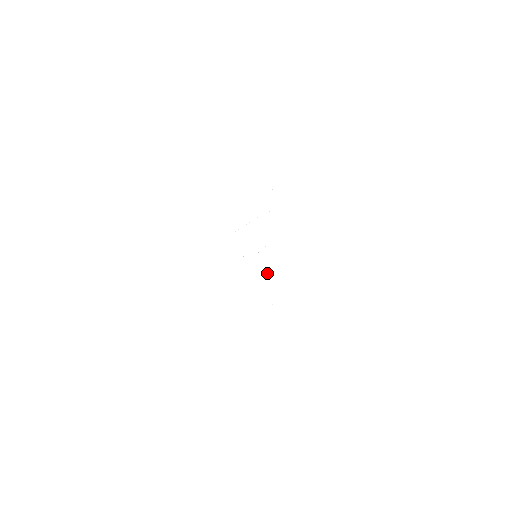
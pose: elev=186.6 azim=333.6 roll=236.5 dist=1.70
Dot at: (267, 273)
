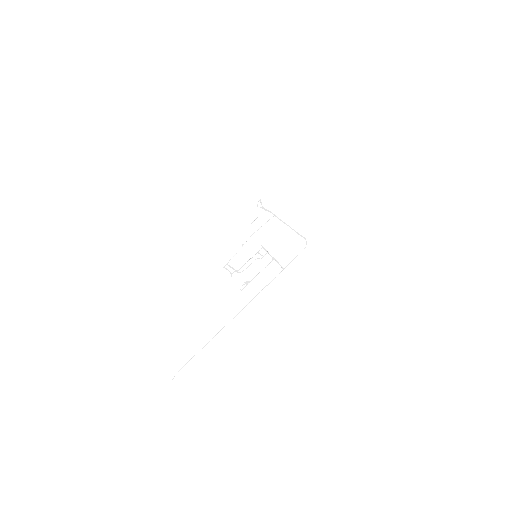
Dot at: occluded
